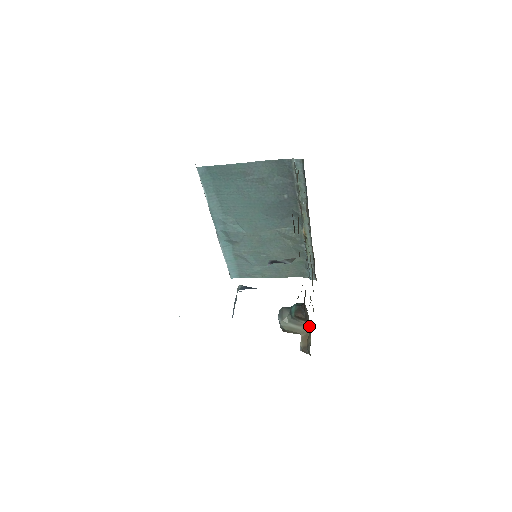
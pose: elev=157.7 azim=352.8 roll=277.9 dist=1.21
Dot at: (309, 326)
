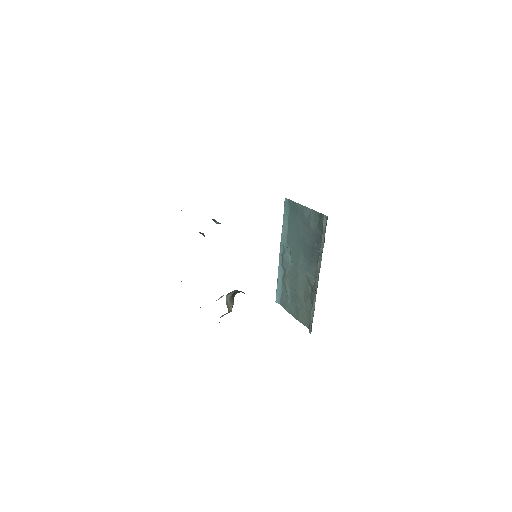
Dot at: occluded
